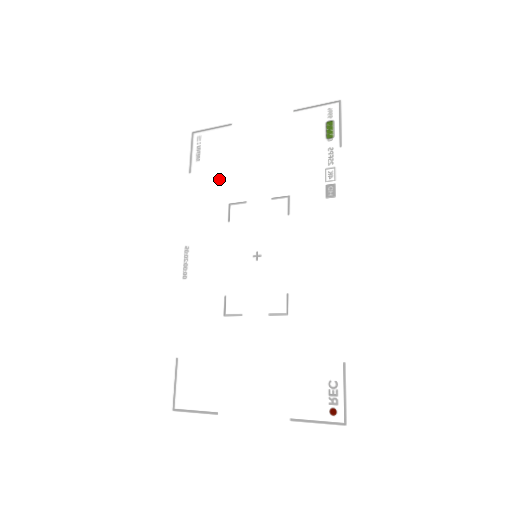
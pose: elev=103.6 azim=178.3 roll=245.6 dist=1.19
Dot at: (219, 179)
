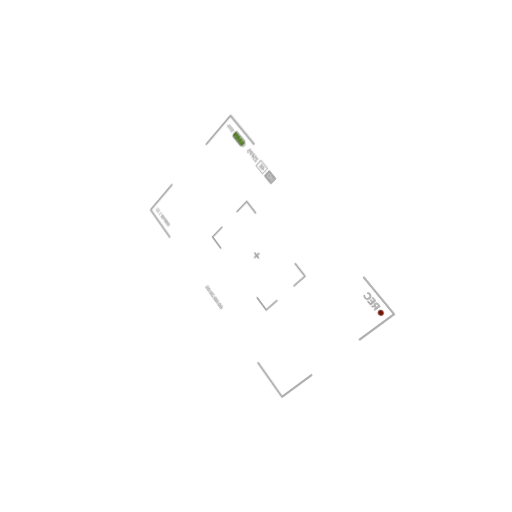
Dot at: (192, 226)
